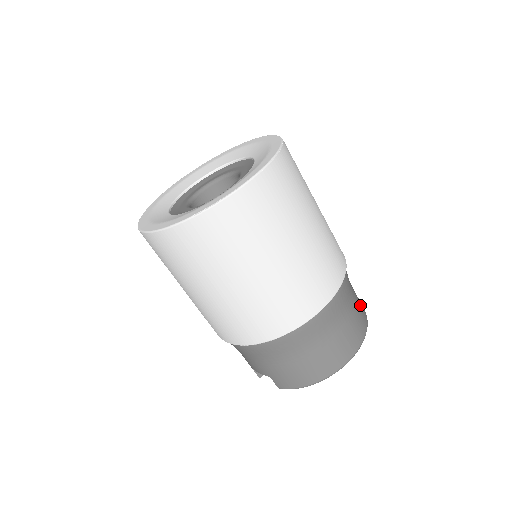
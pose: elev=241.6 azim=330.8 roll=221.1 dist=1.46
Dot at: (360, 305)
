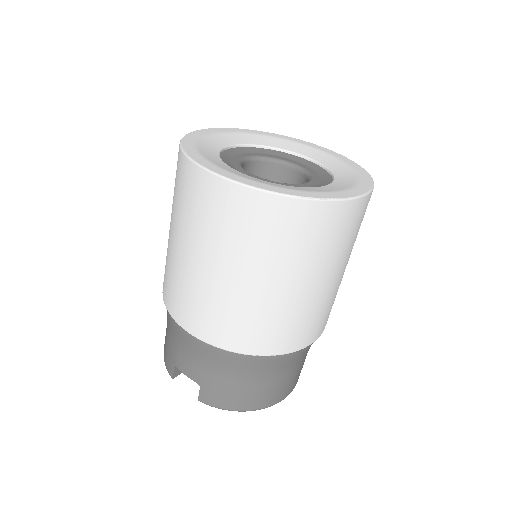
Dot at: occluded
